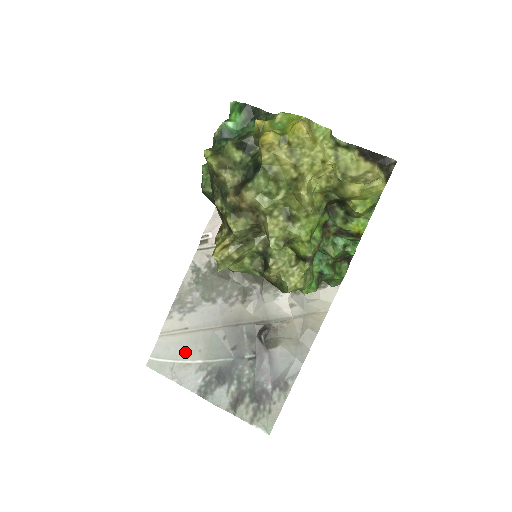
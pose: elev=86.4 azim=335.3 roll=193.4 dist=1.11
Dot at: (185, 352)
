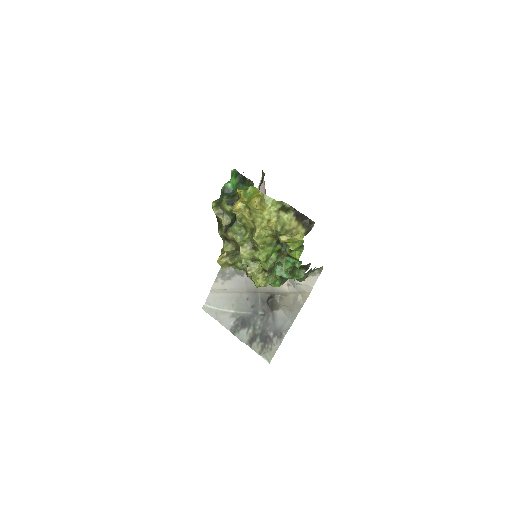
Dot at: (224, 304)
